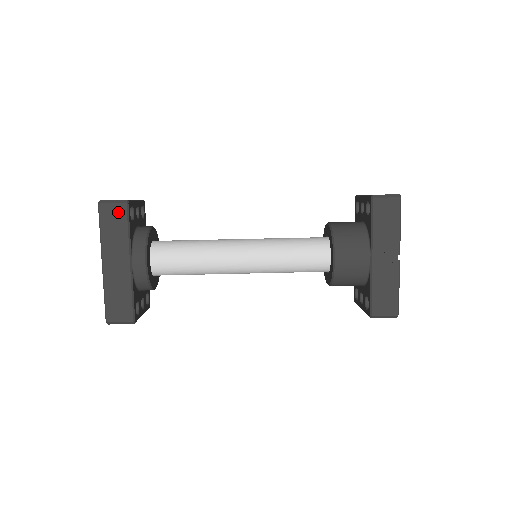
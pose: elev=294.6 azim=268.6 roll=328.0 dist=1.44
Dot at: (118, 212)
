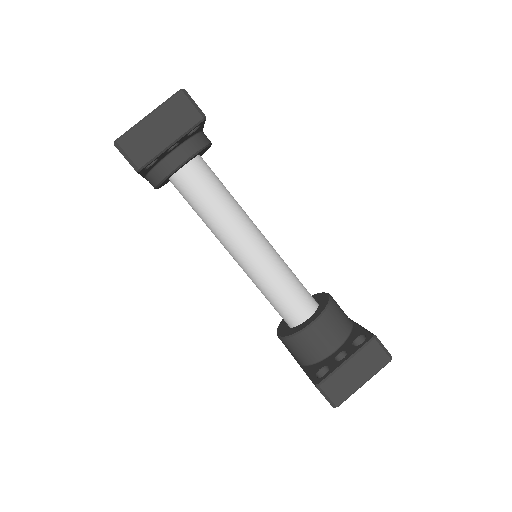
Dot at: occluded
